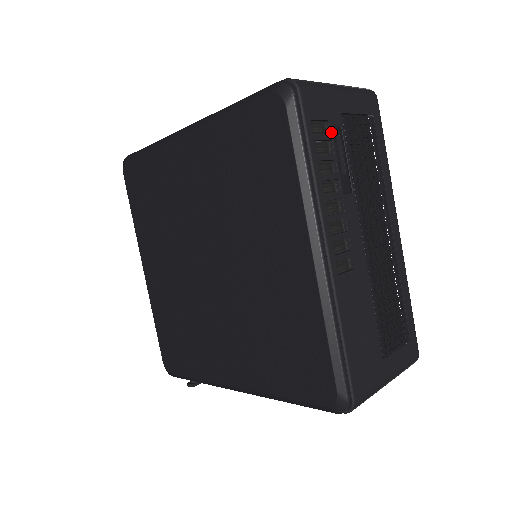
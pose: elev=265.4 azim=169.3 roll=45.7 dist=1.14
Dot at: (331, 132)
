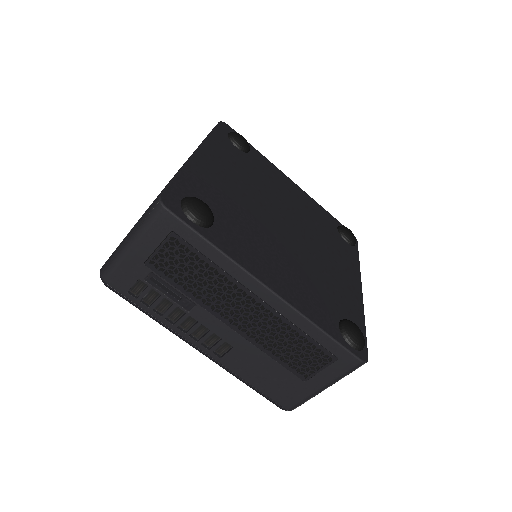
Dot at: (147, 284)
